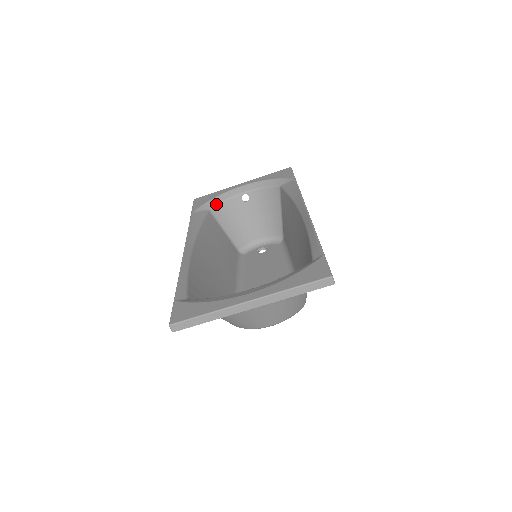
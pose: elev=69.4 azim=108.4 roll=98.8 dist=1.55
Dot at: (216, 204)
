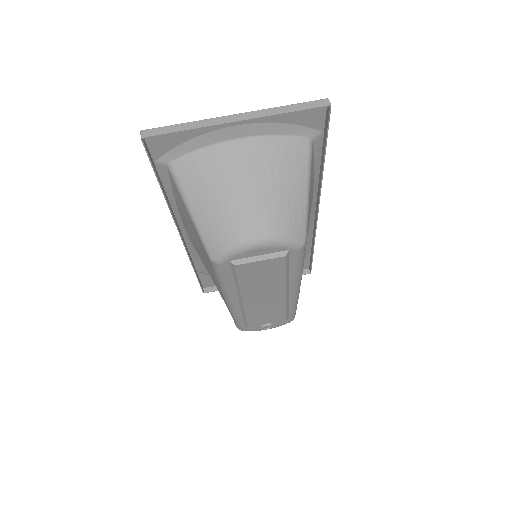
Dot at: occluded
